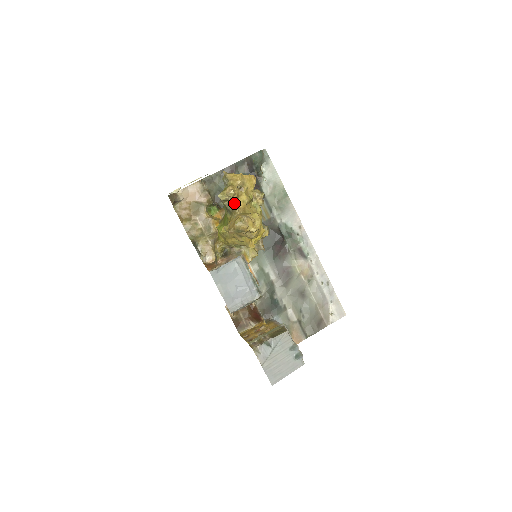
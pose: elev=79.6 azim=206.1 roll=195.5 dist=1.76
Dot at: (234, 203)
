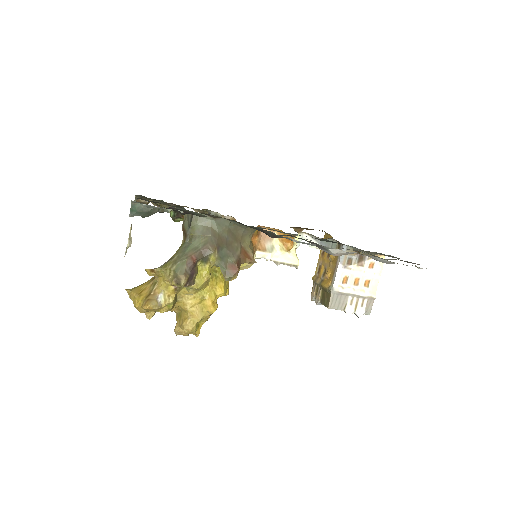
Dot at: occluded
